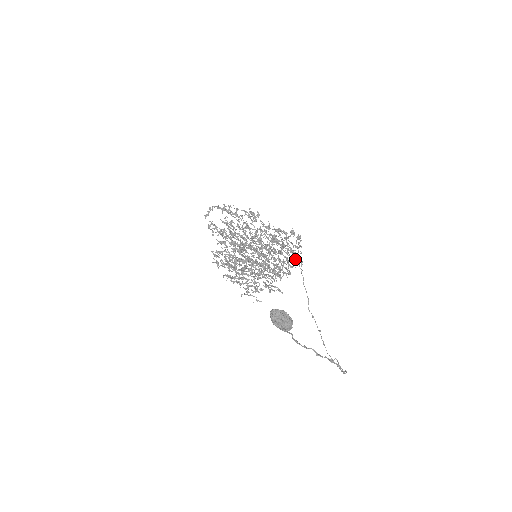
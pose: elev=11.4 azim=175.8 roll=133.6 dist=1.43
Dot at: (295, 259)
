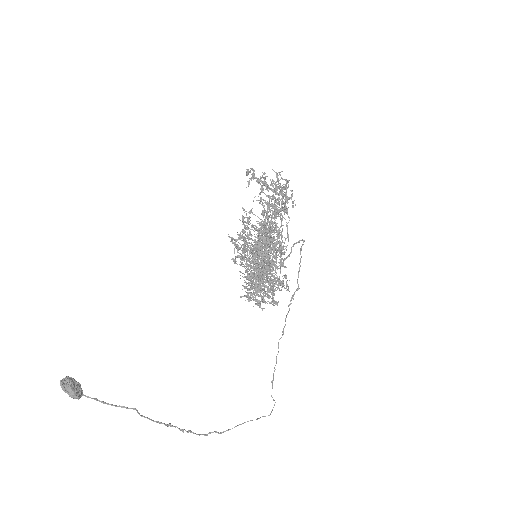
Dot at: (272, 294)
